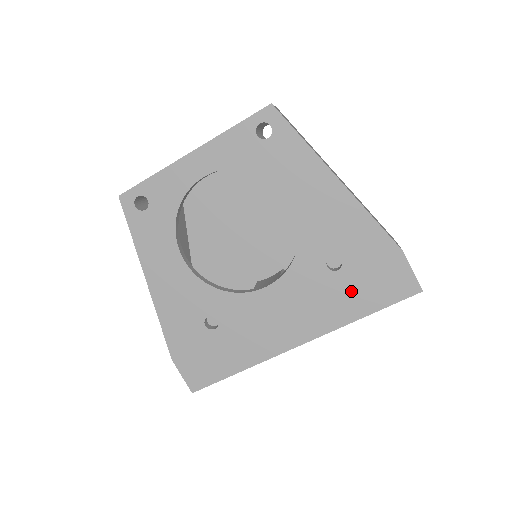
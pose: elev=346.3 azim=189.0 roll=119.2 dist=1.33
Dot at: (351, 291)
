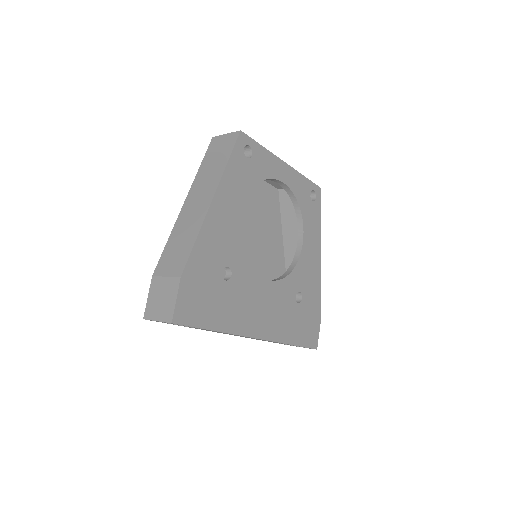
Dot at: (296, 322)
